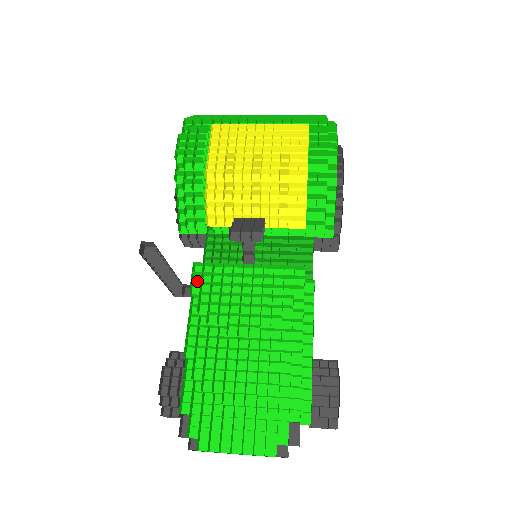
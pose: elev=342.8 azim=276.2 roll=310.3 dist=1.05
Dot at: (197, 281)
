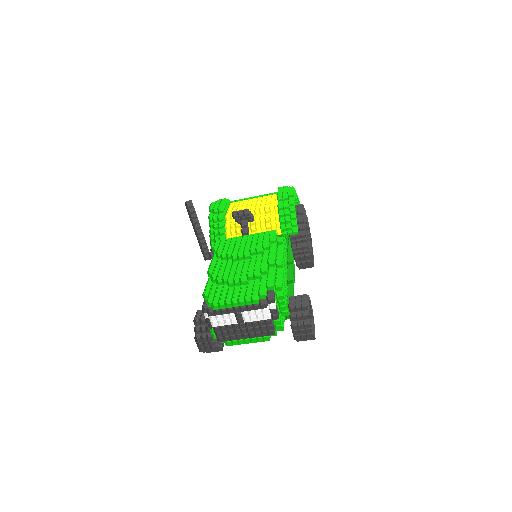
Dot at: occluded
